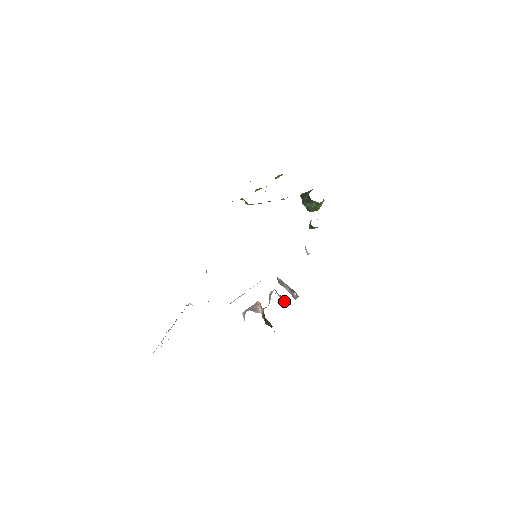
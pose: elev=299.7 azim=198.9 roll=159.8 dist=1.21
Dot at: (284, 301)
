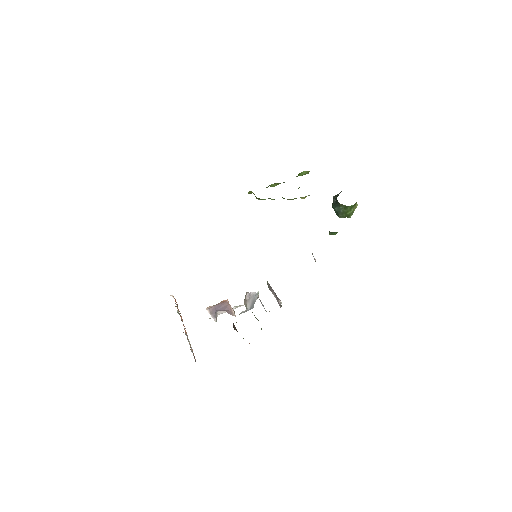
Dot at: occluded
